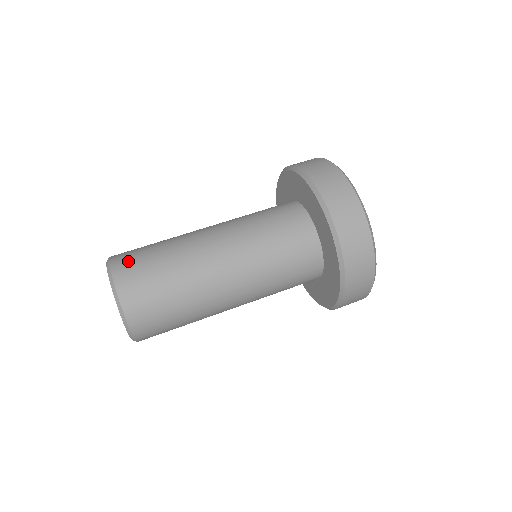
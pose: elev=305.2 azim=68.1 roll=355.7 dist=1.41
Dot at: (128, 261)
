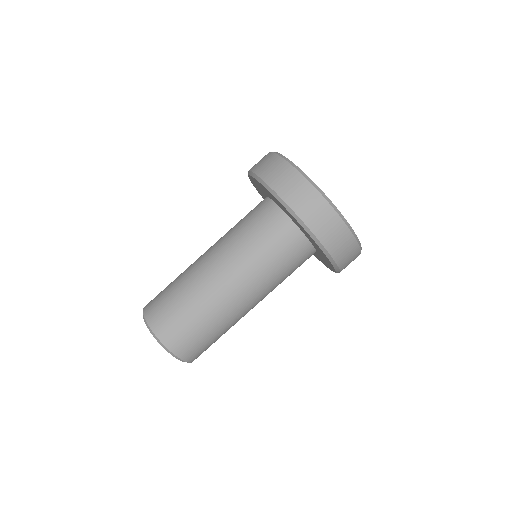
Dot at: (172, 332)
